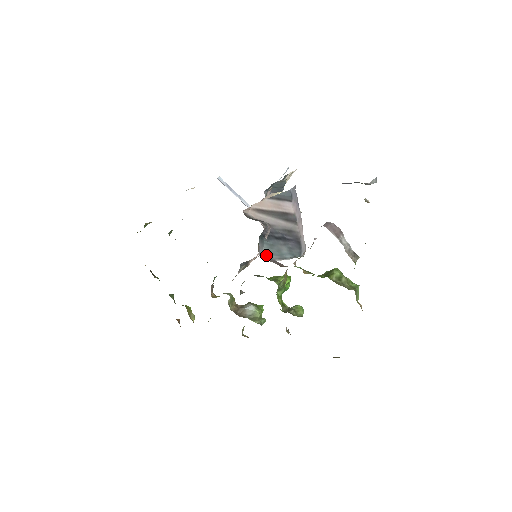
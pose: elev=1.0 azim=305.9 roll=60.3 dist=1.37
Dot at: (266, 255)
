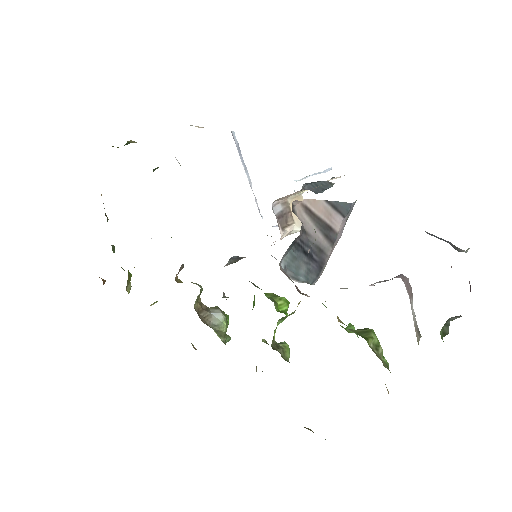
Dot at: (283, 267)
